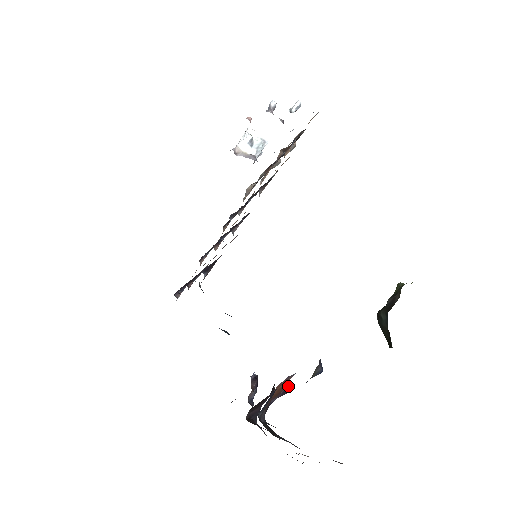
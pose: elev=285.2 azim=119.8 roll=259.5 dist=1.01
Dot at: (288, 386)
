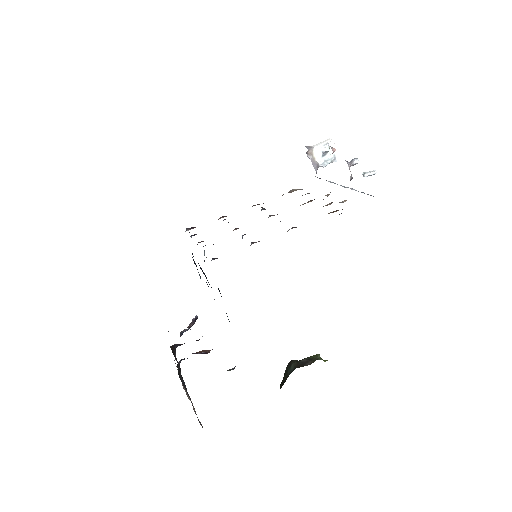
Dot at: (209, 351)
